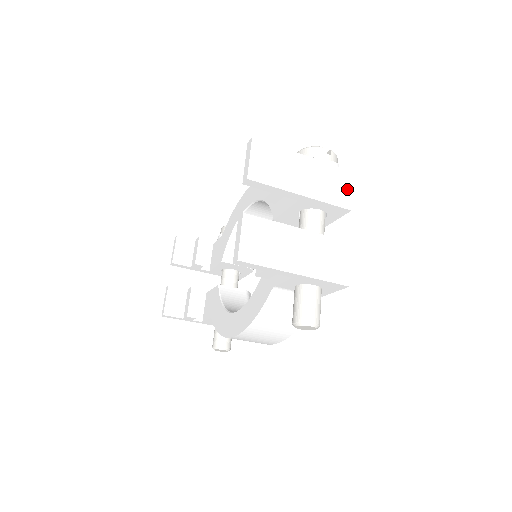
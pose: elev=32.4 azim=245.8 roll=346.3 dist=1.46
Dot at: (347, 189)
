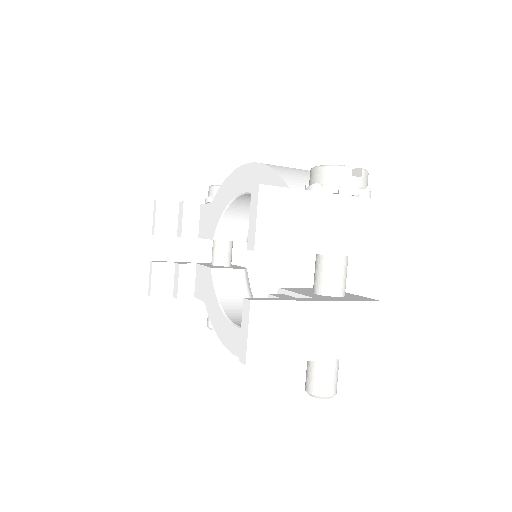
Dot at: (380, 229)
